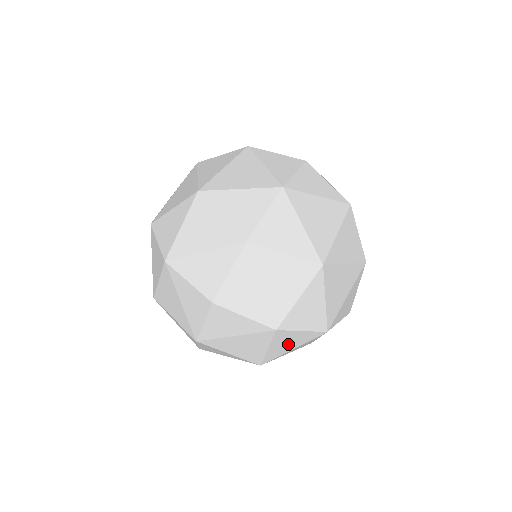
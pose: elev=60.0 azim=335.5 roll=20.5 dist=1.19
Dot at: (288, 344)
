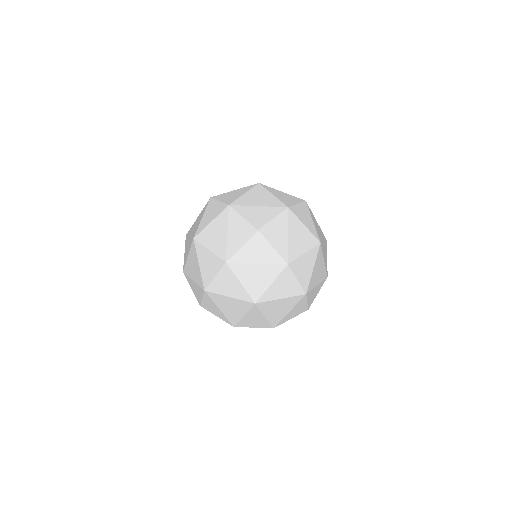
Dot at: (282, 289)
